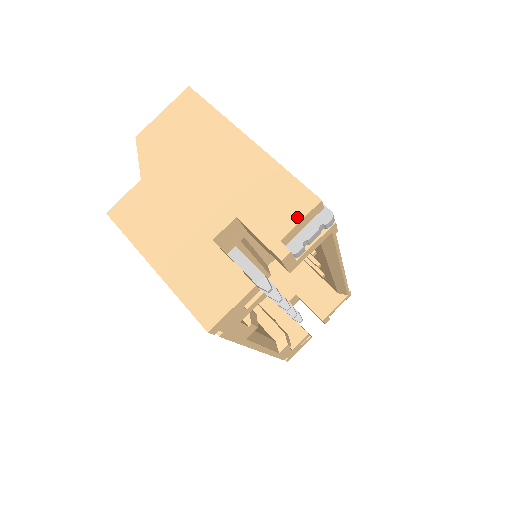
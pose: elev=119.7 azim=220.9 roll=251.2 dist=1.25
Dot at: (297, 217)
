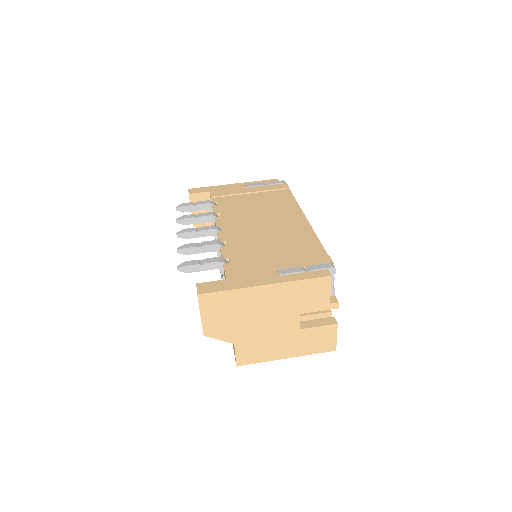
Dot at: (327, 291)
